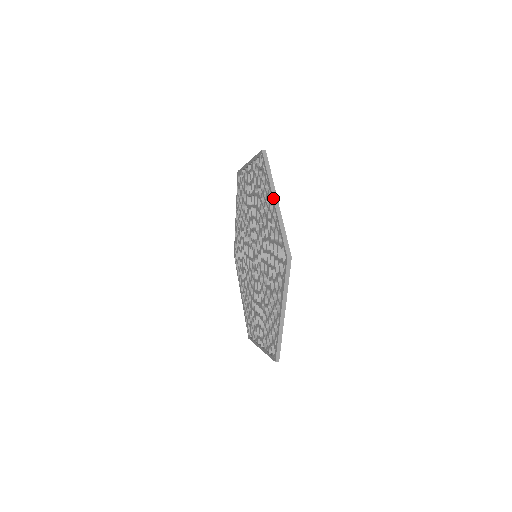
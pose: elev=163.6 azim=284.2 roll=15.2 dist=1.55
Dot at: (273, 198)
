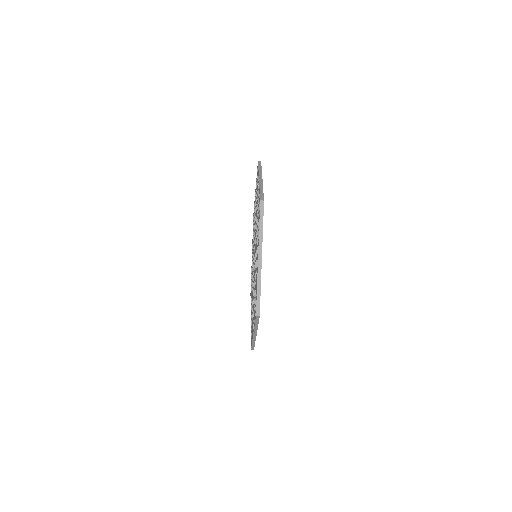
Dot at: (255, 190)
